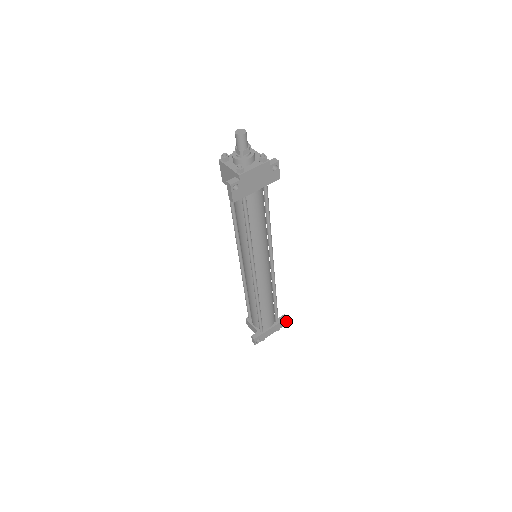
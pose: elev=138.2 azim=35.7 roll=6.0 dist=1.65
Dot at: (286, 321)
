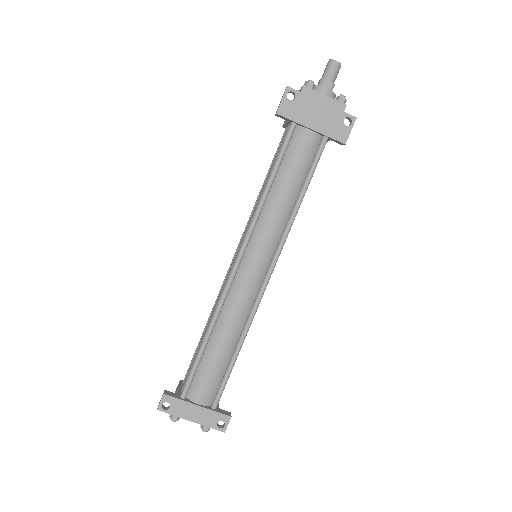
Dot at: (225, 424)
